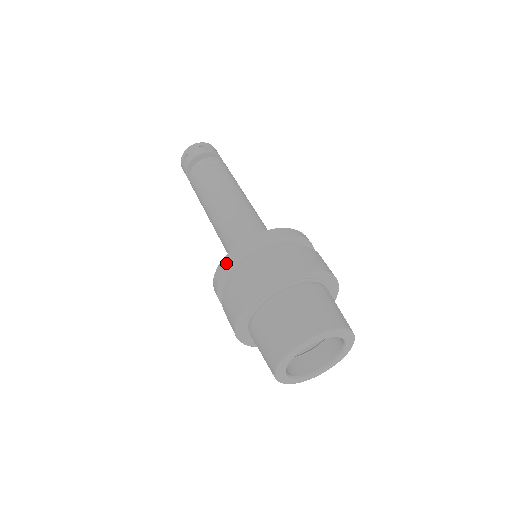
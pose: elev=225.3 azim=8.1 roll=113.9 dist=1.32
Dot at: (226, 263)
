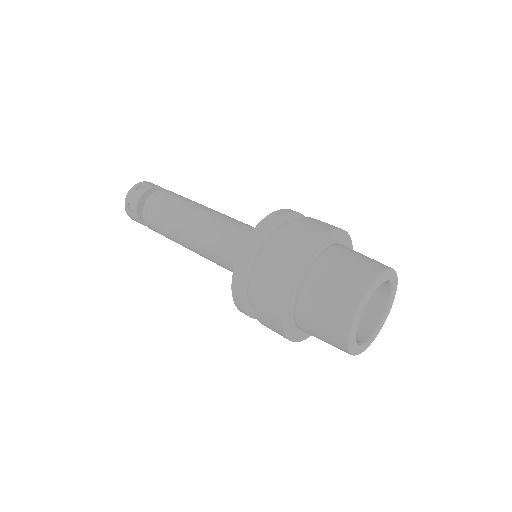
Dot at: (267, 223)
